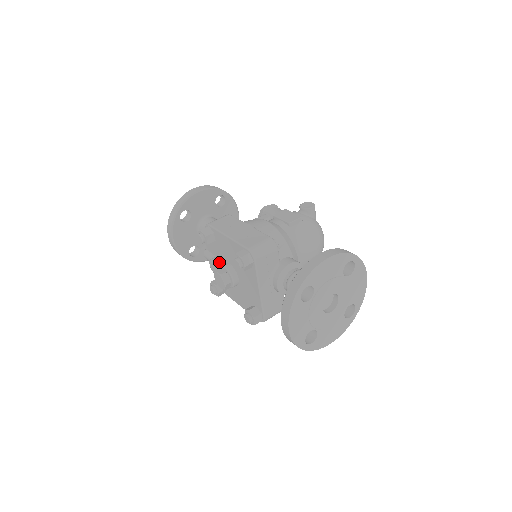
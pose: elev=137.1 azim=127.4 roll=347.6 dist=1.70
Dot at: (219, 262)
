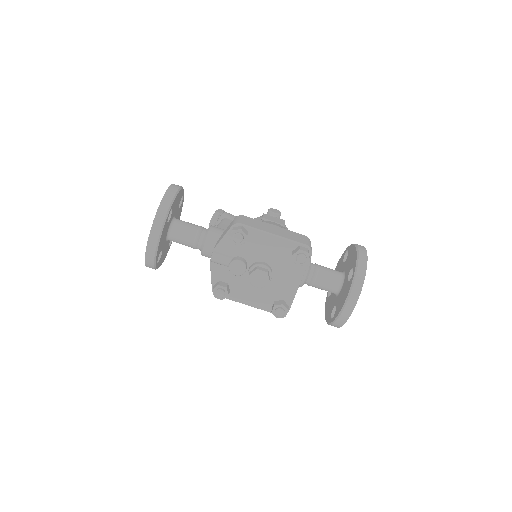
Dot at: (245, 262)
